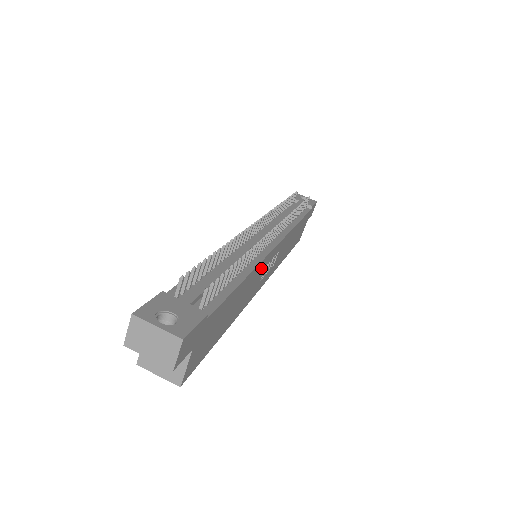
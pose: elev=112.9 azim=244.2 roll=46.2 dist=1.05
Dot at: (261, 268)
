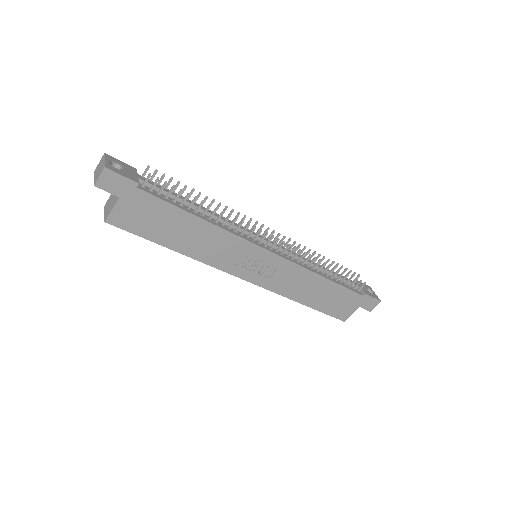
Dot at: (236, 245)
